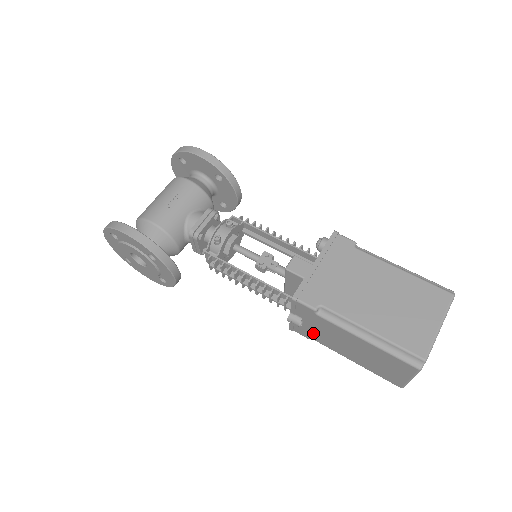
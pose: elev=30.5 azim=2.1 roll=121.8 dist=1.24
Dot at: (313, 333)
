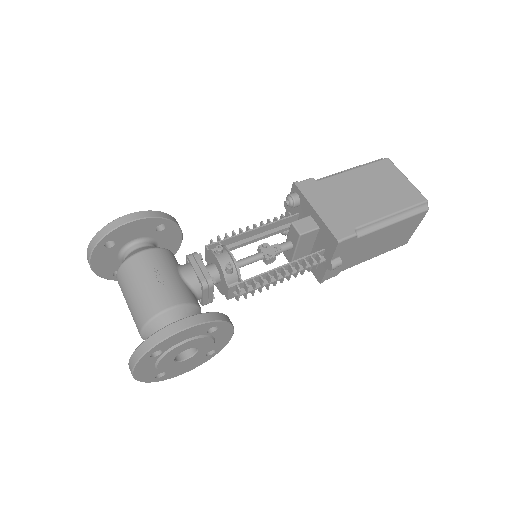
Dot at: (345, 264)
